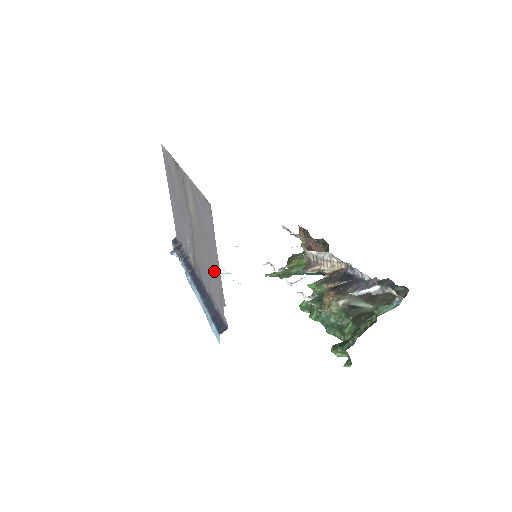
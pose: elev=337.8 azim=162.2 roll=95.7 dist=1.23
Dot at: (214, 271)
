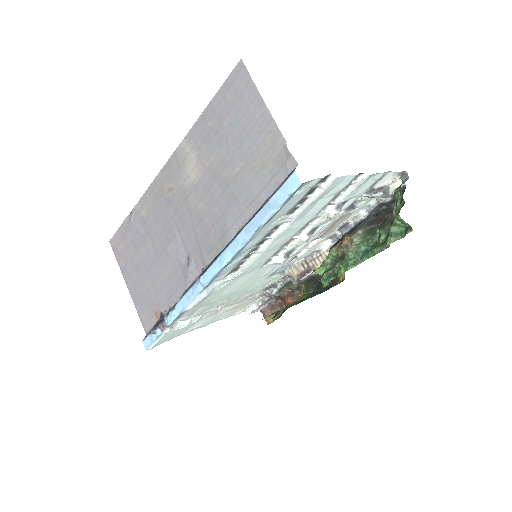
Dot at: (255, 145)
